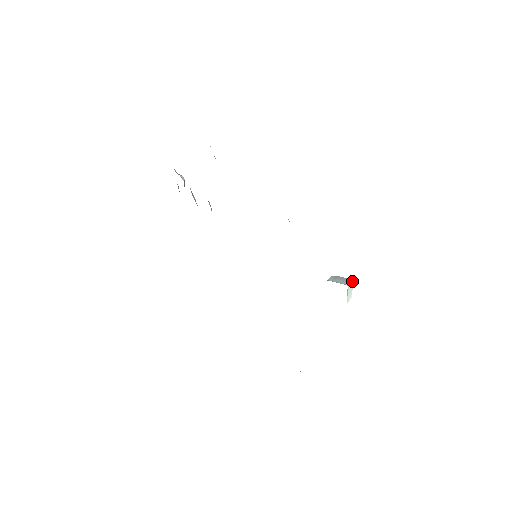
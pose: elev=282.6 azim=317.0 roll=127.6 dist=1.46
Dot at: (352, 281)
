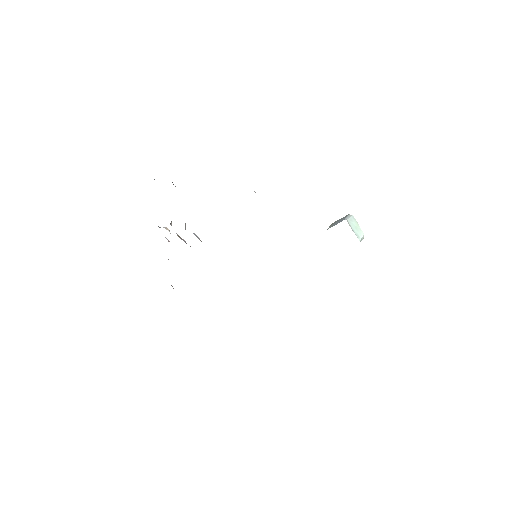
Dot at: (352, 215)
